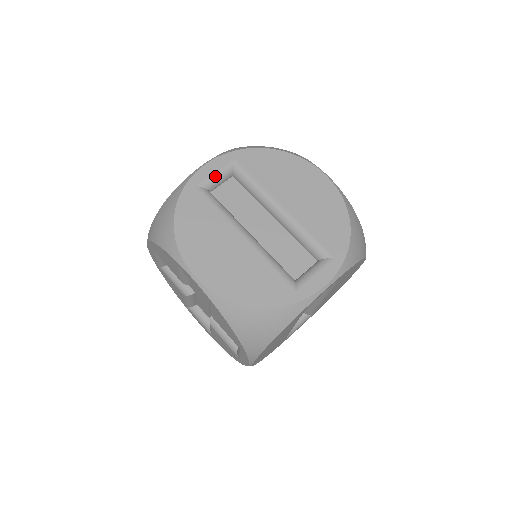
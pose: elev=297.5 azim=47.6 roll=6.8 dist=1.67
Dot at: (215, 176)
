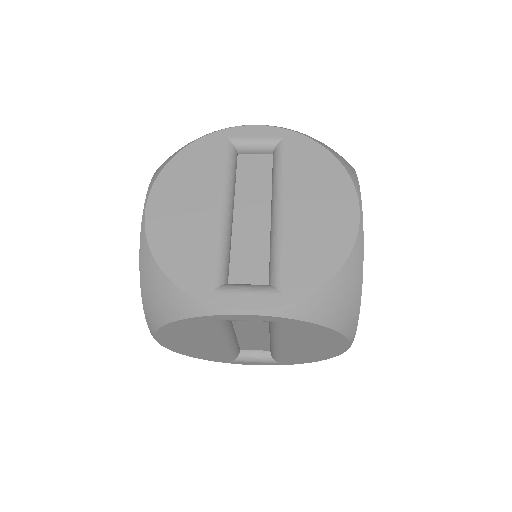
Dot at: occluded
